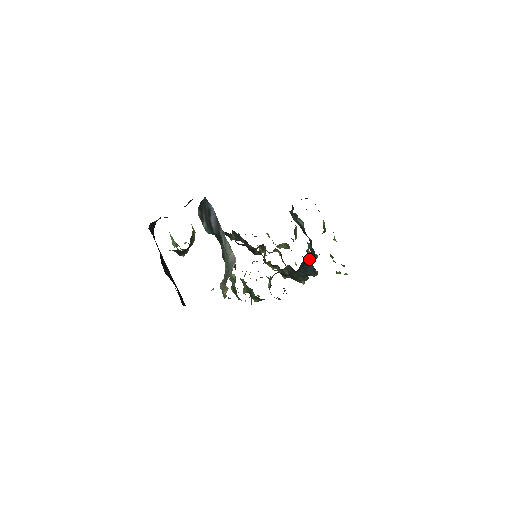
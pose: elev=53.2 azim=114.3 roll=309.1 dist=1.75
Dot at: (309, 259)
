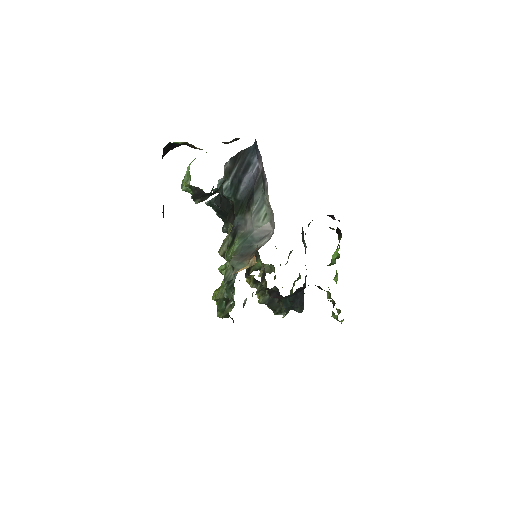
Dot at: (303, 289)
